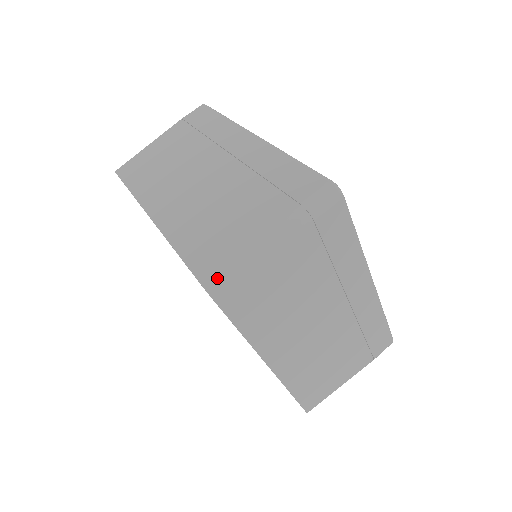
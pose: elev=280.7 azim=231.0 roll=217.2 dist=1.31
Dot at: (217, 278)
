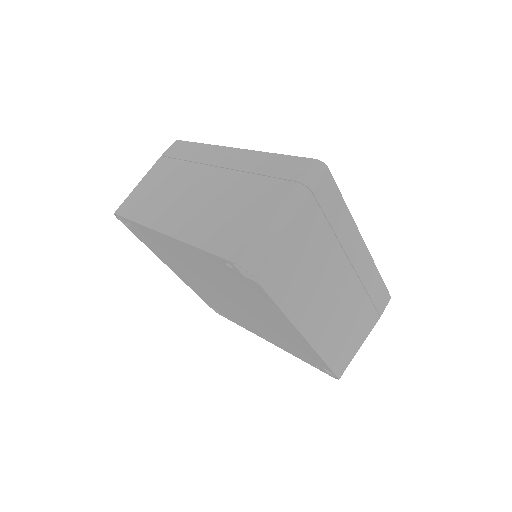
Dot at: (249, 255)
